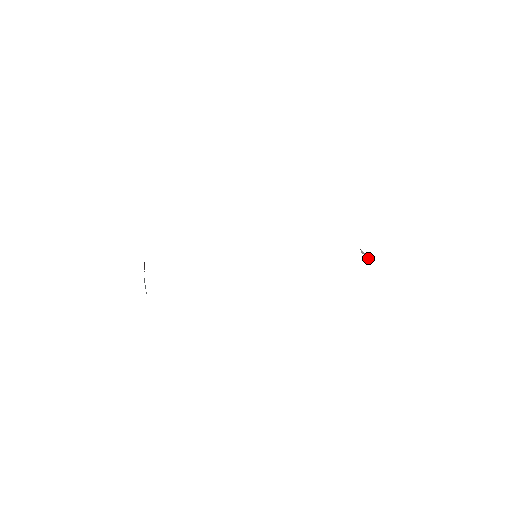
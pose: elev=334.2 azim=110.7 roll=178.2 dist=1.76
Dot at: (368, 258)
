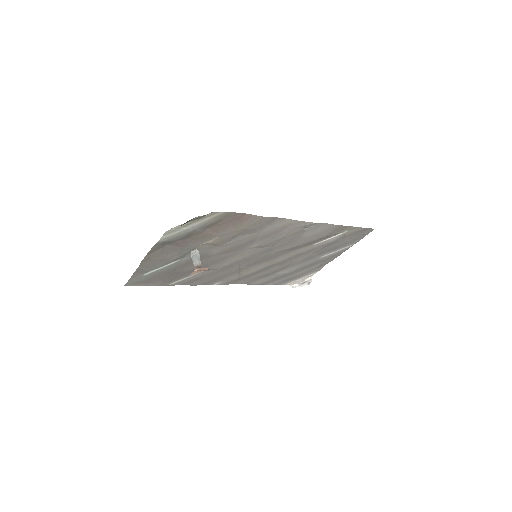
Dot at: (304, 284)
